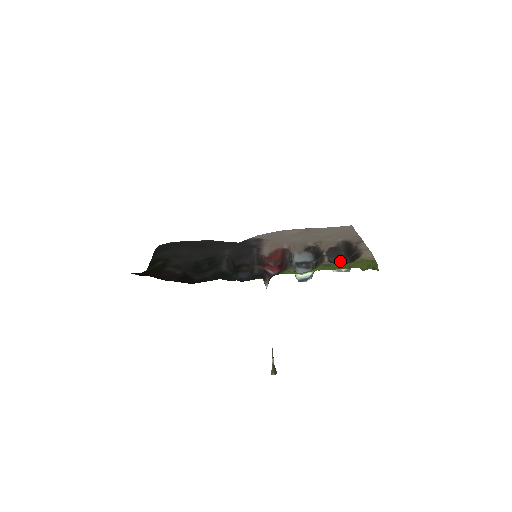
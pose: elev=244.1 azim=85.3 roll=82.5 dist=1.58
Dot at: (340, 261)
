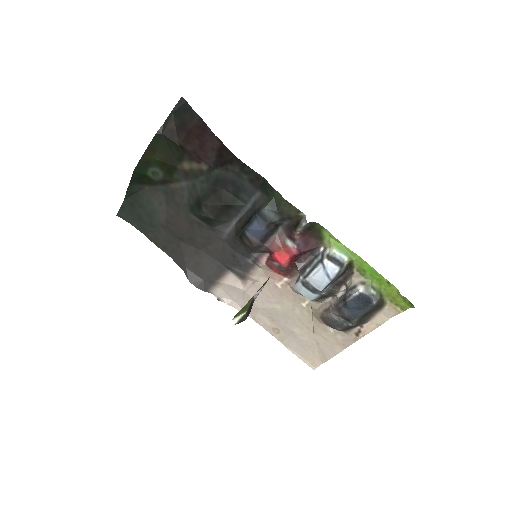
Dot at: (345, 318)
